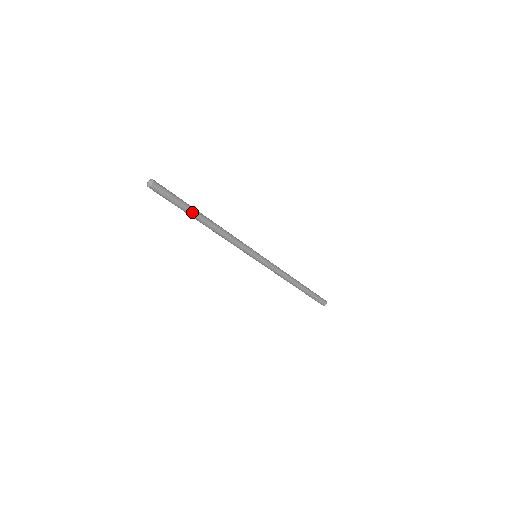
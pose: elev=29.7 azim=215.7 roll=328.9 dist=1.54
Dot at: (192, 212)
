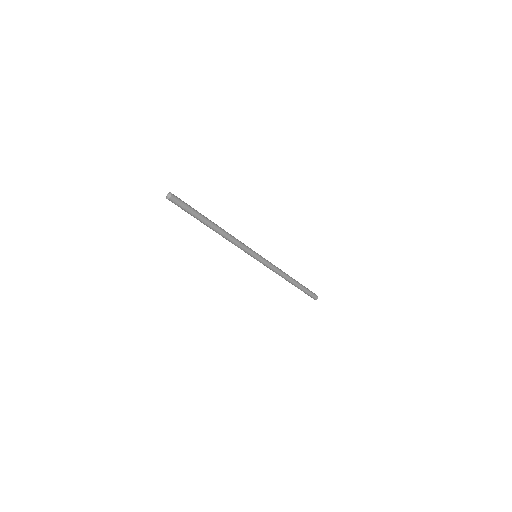
Dot at: (201, 221)
